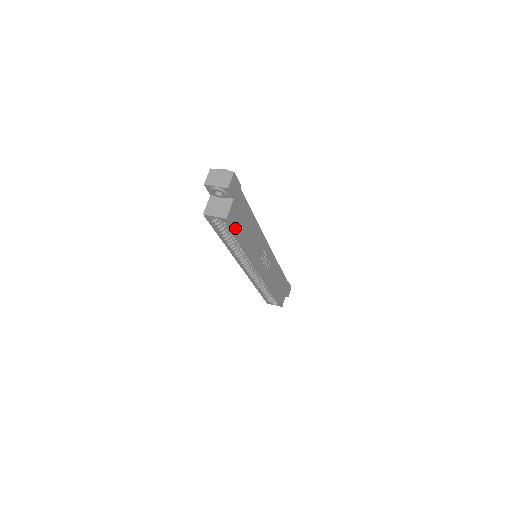
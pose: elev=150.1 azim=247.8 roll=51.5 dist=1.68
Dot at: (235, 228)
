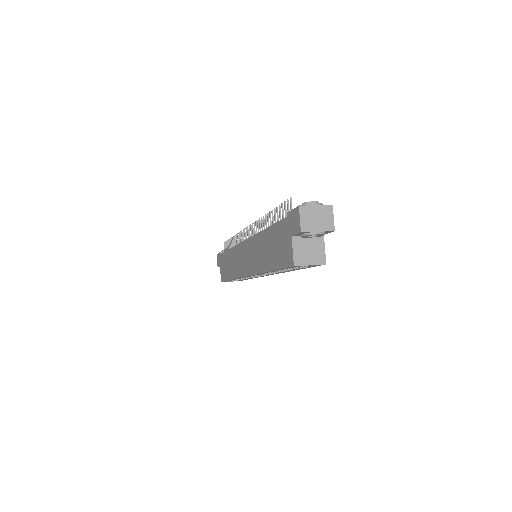
Dot at: occluded
